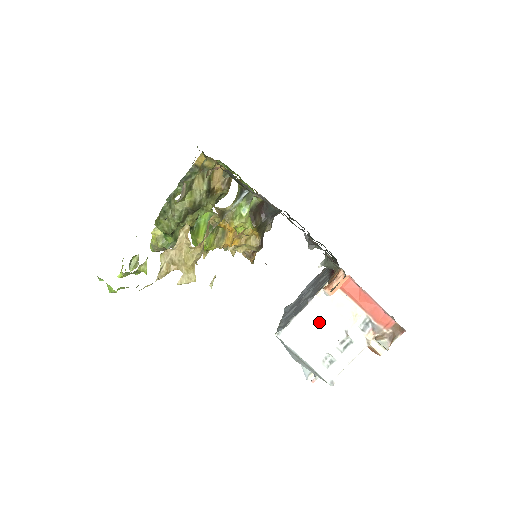
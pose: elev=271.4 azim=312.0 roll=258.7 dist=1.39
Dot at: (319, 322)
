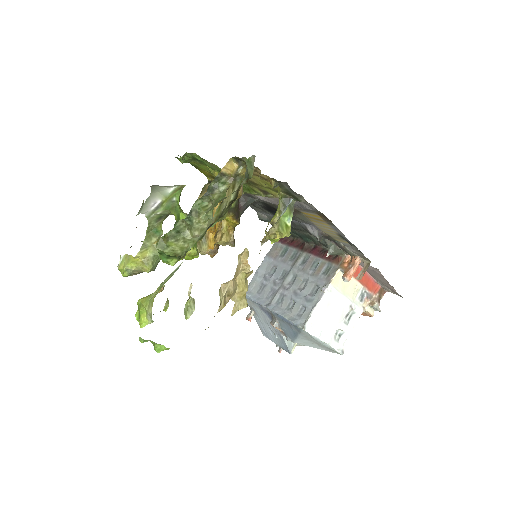
Dot at: (333, 305)
